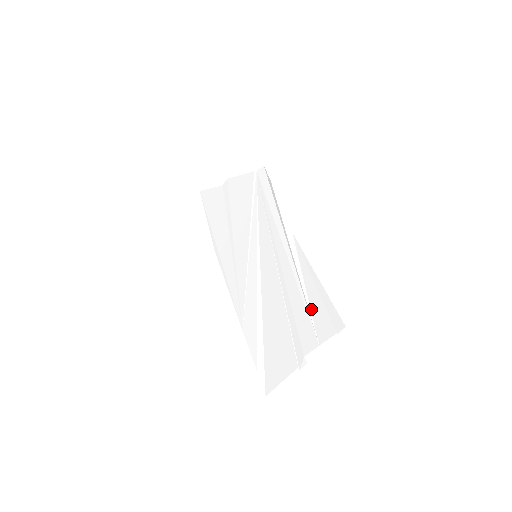
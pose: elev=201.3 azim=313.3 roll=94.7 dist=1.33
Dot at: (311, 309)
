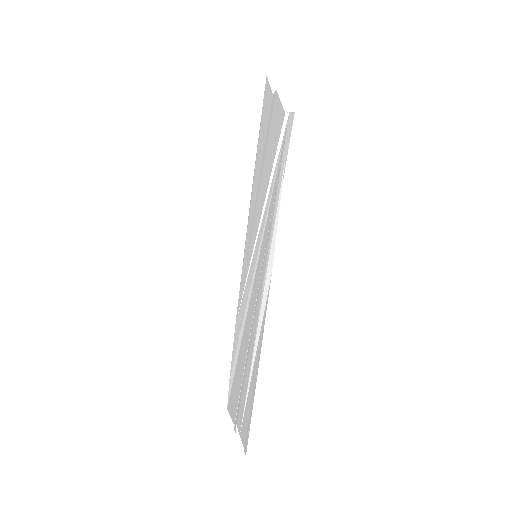
Dot at: (248, 392)
